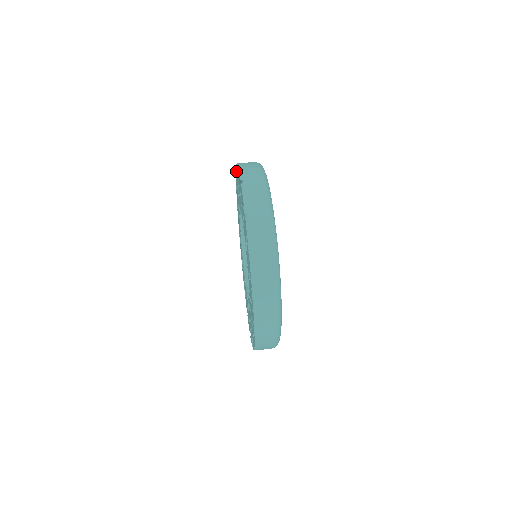
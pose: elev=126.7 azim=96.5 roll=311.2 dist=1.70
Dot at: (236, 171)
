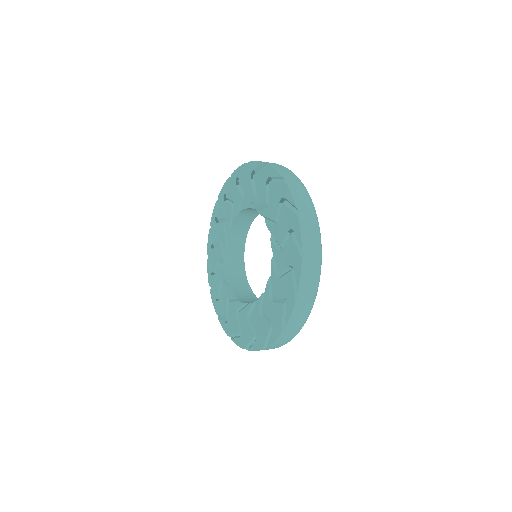
Dot at: (211, 231)
